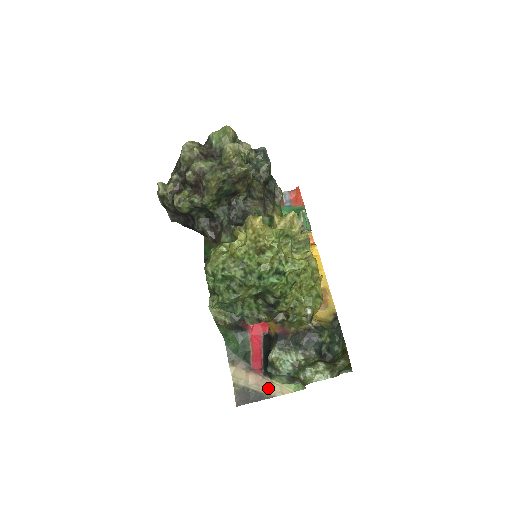
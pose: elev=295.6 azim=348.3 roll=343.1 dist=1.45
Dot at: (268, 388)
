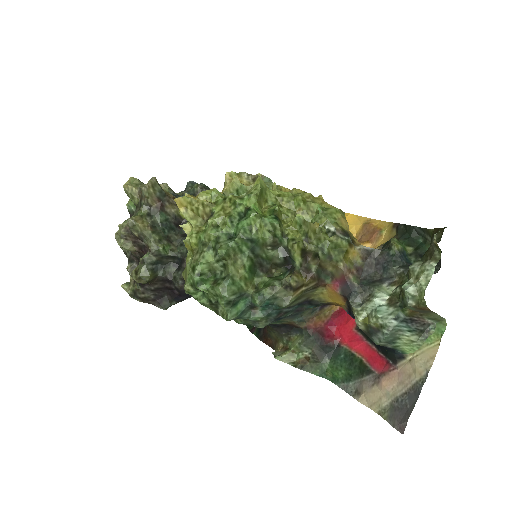
Dot at: (412, 372)
